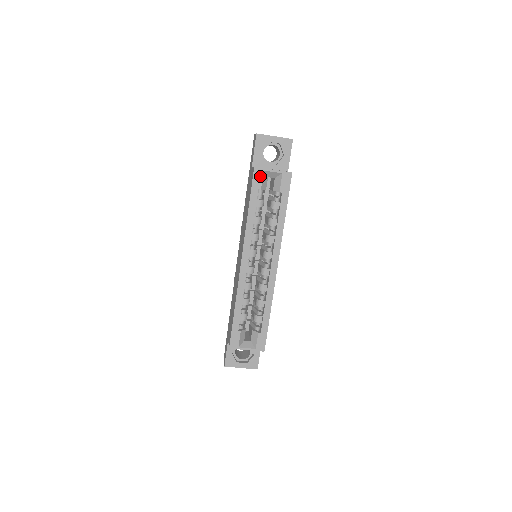
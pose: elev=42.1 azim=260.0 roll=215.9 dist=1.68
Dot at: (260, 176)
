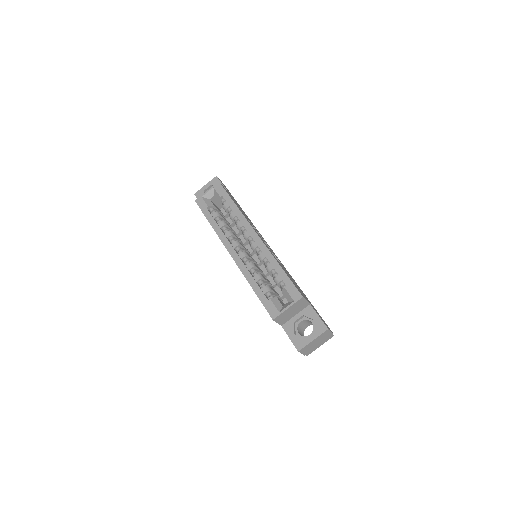
Dot at: (202, 201)
